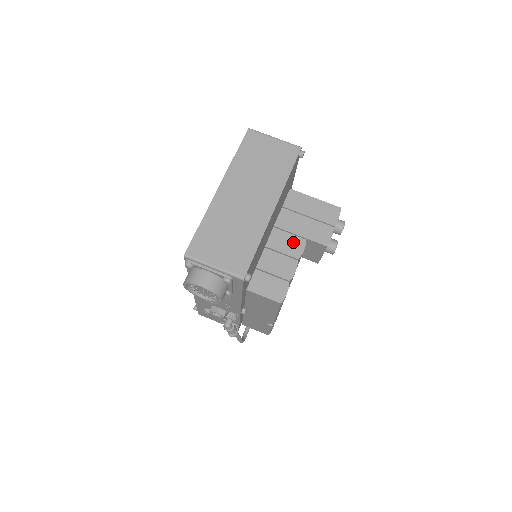
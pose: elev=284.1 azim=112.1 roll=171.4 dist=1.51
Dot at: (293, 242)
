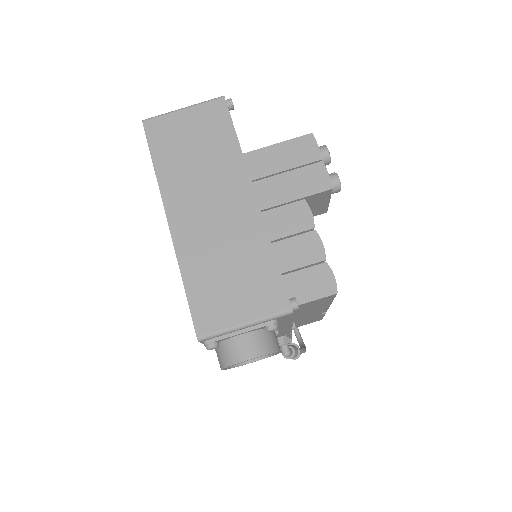
Dot at: (293, 213)
